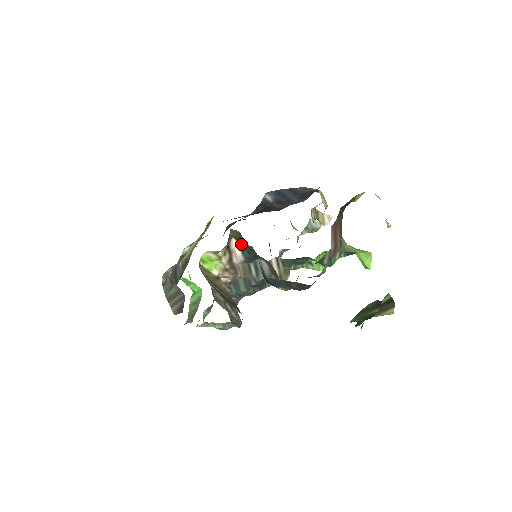
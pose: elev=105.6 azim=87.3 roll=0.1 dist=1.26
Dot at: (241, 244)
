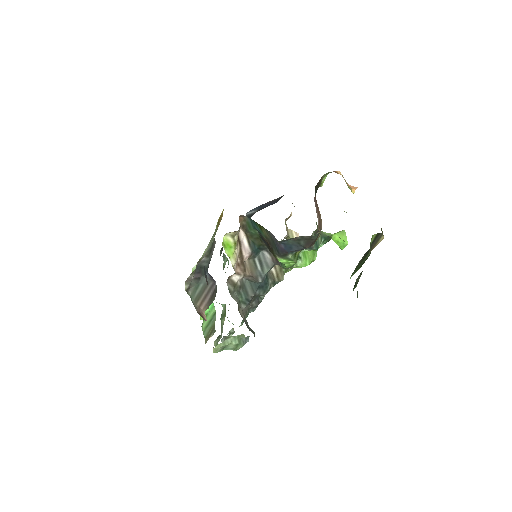
Dot at: (247, 234)
